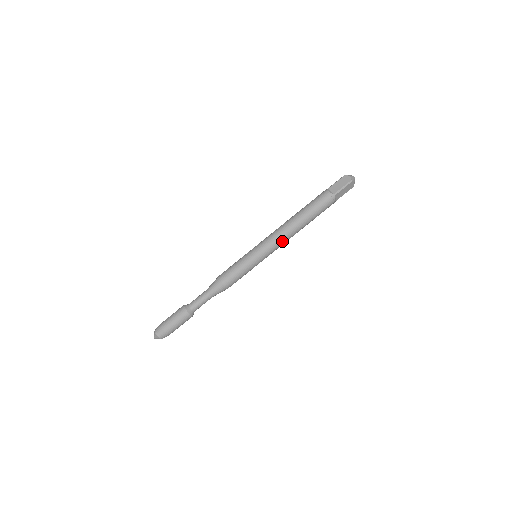
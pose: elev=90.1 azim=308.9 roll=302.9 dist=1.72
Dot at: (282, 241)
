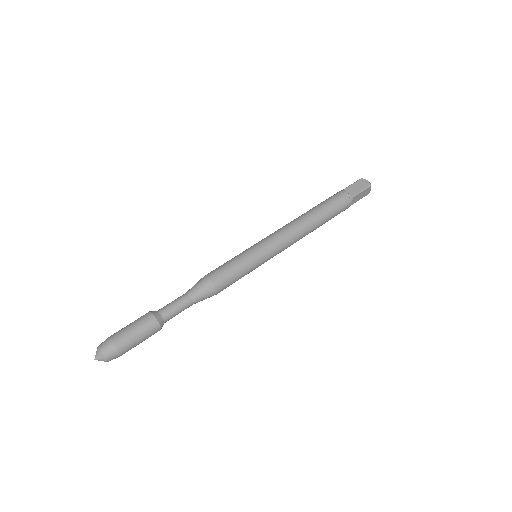
Dot at: (292, 241)
